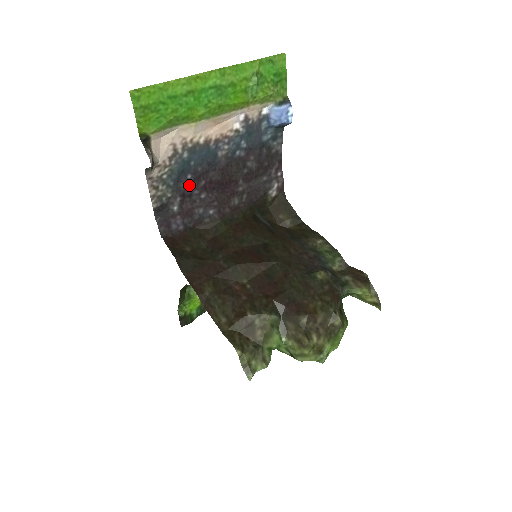
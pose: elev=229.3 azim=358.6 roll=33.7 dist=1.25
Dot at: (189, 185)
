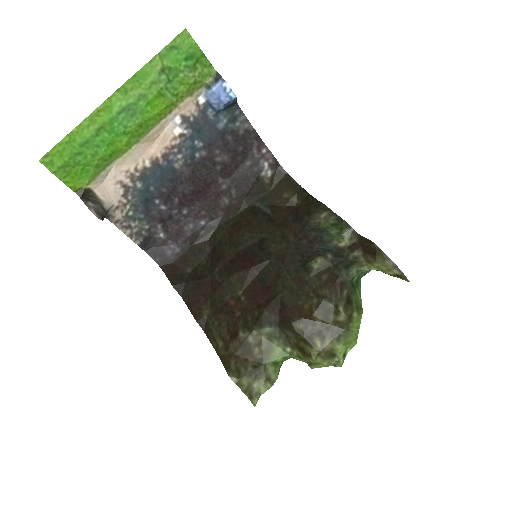
Dot at: (163, 209)
